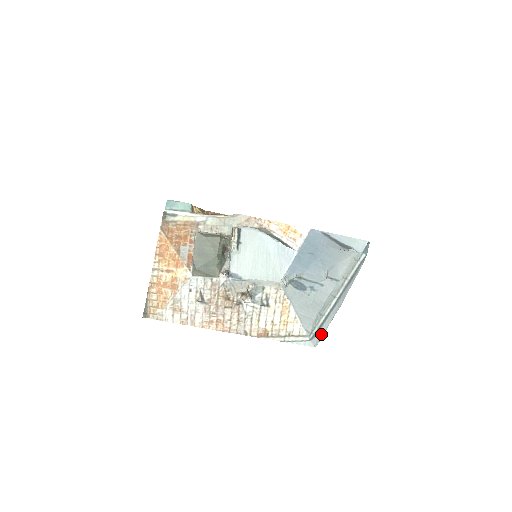
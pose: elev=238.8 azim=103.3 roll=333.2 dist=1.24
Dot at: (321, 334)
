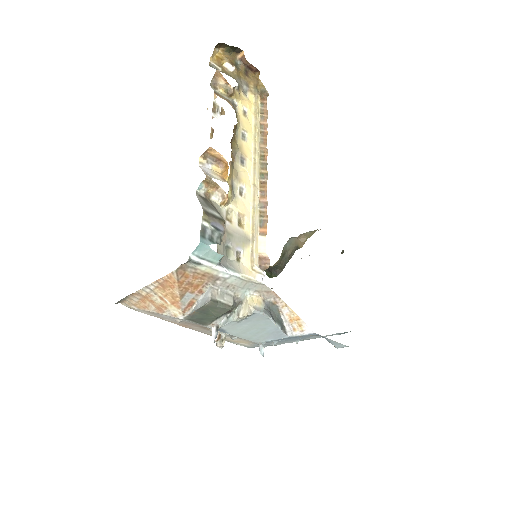
Dot at: occluded
